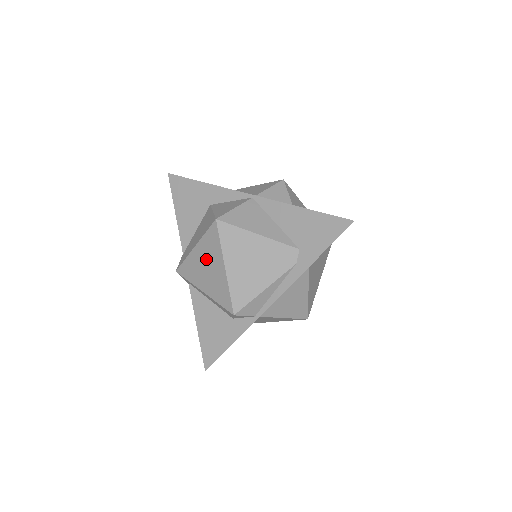
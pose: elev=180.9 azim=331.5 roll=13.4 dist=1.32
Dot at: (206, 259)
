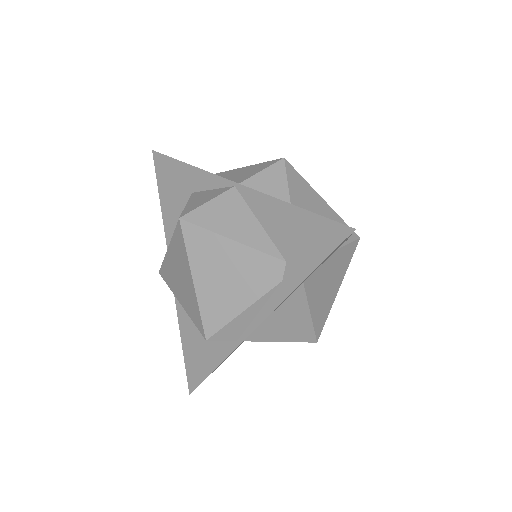
Dot at: (178, 265)
